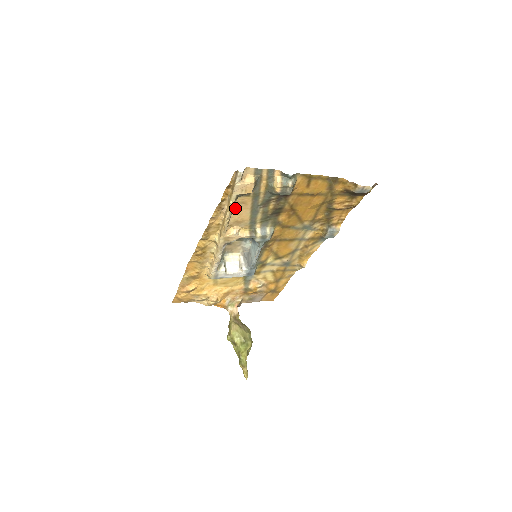
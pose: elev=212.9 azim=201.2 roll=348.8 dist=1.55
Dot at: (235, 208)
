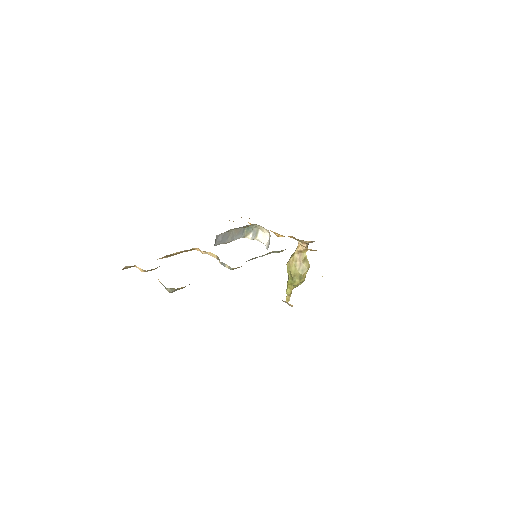
Dot at: occluded
